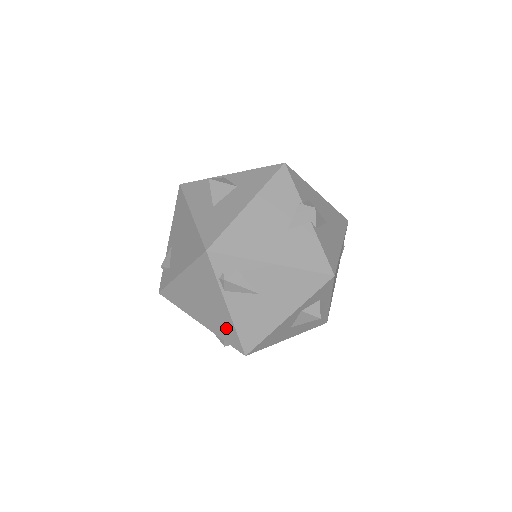
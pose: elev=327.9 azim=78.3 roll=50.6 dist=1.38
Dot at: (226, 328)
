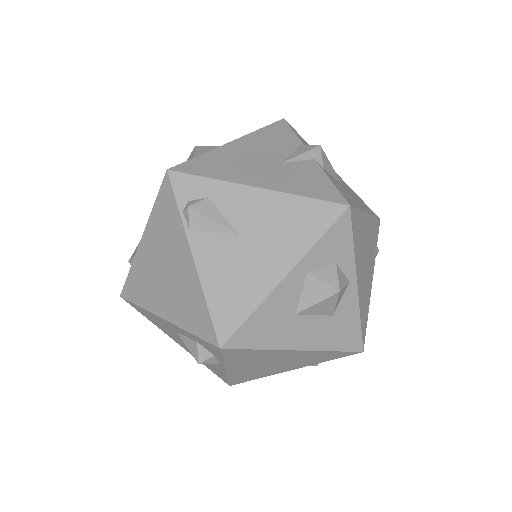
Dot at: (193, 304)
